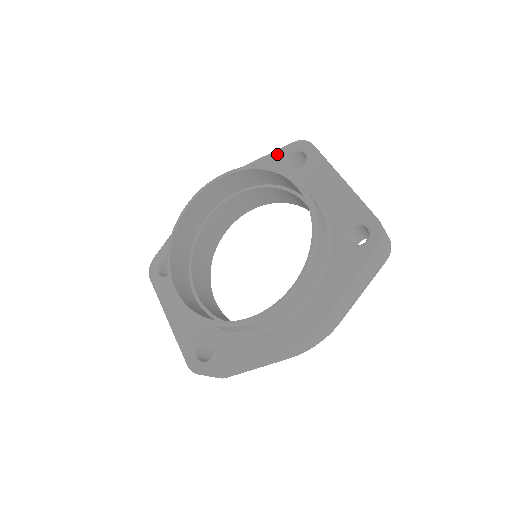
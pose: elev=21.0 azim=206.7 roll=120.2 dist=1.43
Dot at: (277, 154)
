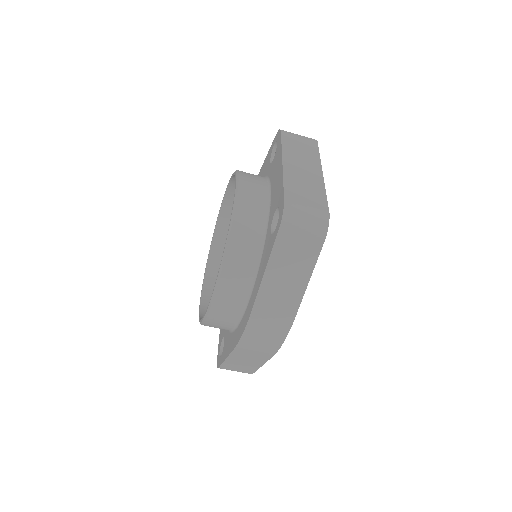
Dot at: (269, 151)
